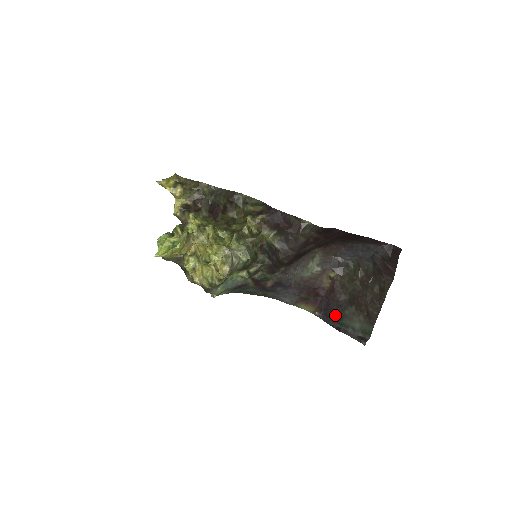
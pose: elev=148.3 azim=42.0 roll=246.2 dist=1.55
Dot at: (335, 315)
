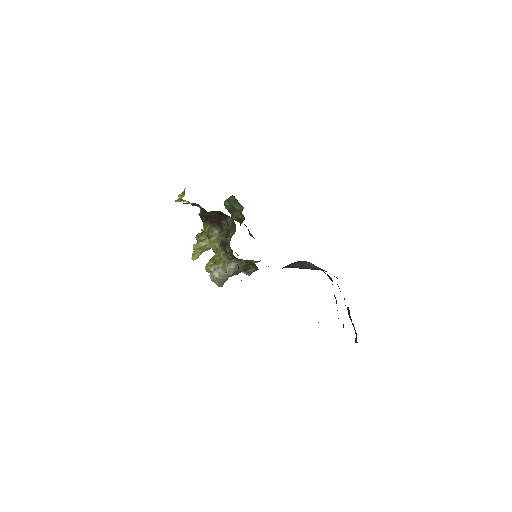
Dot at: occluded
